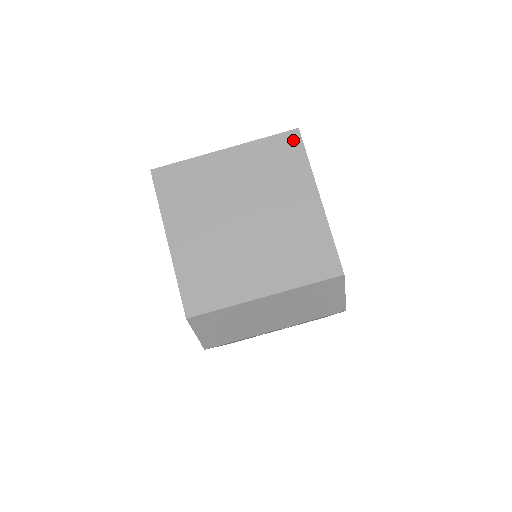
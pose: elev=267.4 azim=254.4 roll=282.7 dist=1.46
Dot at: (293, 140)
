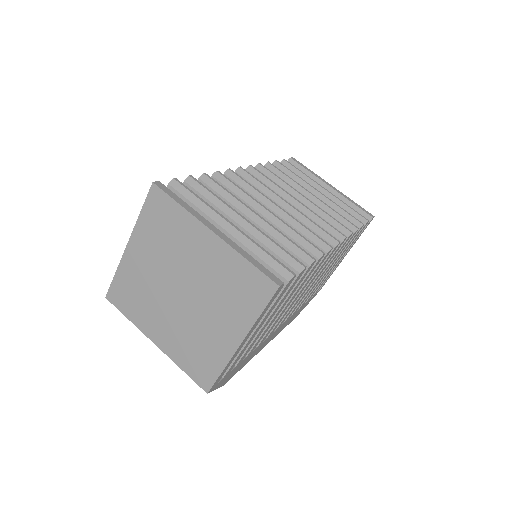
Dot at: (266, 289)
